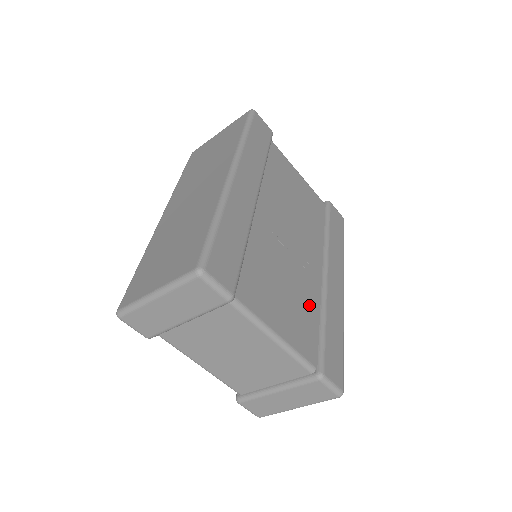
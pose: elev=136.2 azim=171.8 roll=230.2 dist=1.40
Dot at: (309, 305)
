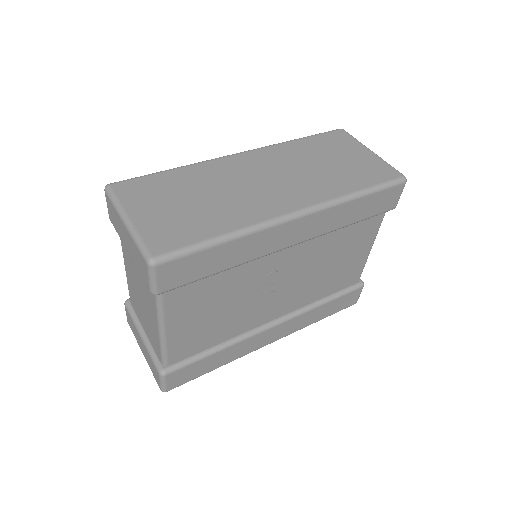
Dot at: (225, 332)
